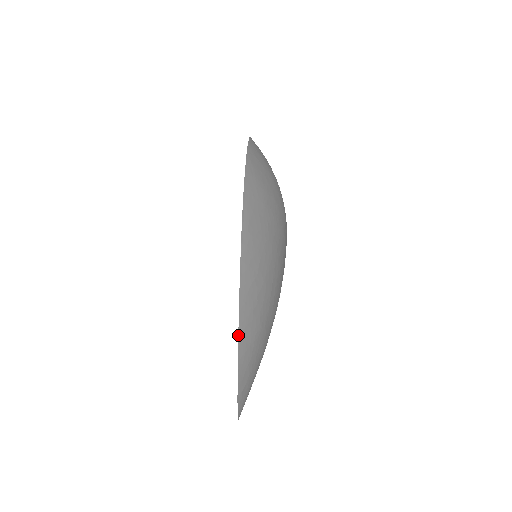
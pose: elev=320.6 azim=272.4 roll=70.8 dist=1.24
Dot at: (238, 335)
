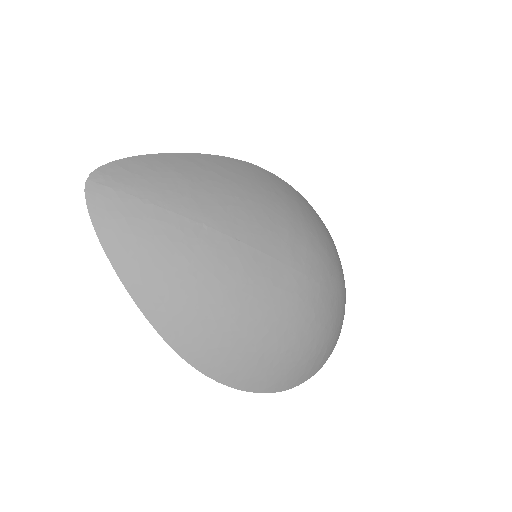
Dot at: (171, 153)
